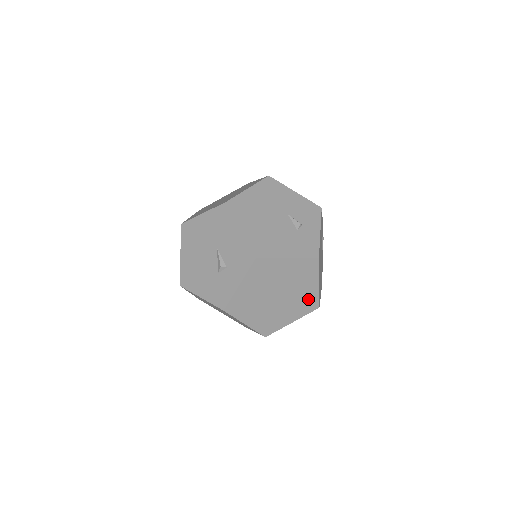
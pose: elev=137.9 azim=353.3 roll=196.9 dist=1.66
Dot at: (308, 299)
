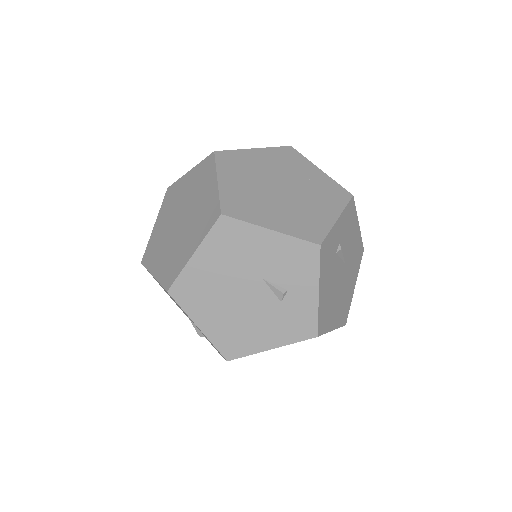
Dot at: occluded
